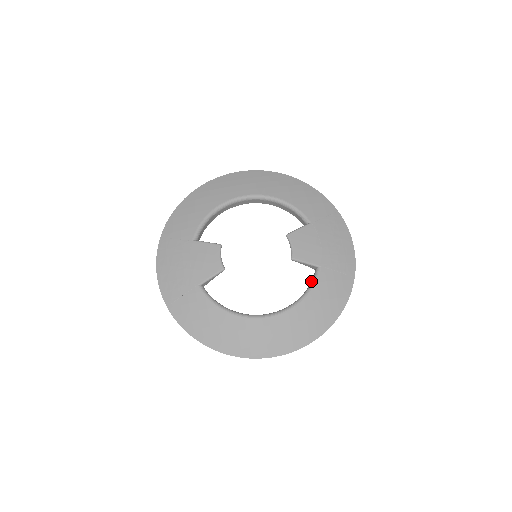
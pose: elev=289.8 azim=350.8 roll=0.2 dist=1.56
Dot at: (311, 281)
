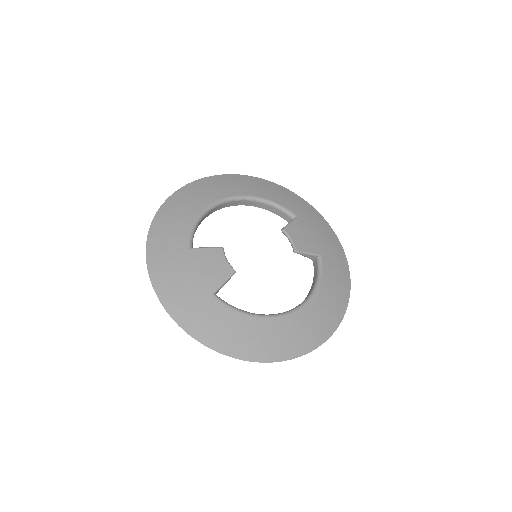
Dot at: (316, 271)
